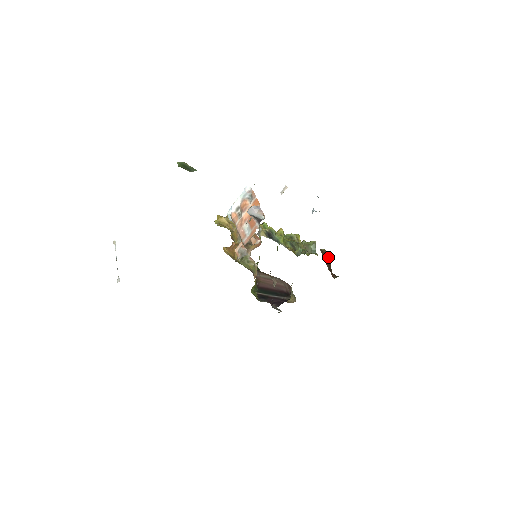
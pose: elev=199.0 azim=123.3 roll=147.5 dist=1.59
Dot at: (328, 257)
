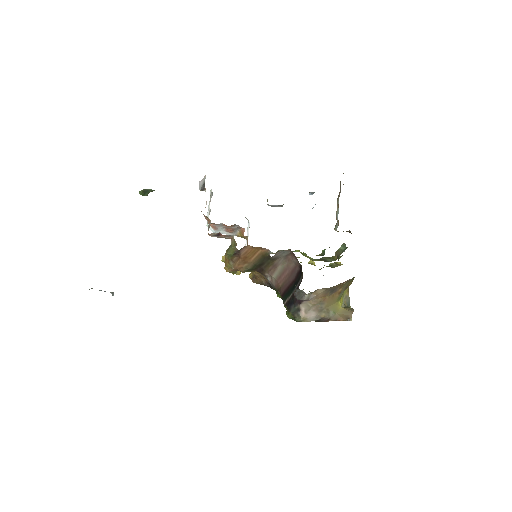
Dot at: (347, 231)
